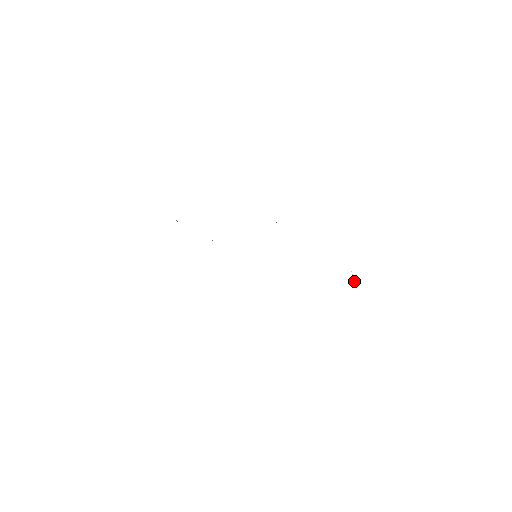
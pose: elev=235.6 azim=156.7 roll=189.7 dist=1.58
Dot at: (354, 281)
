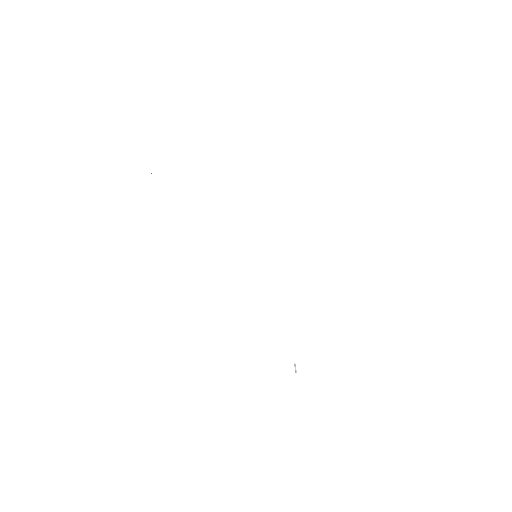
Dot at: (295, 372)
